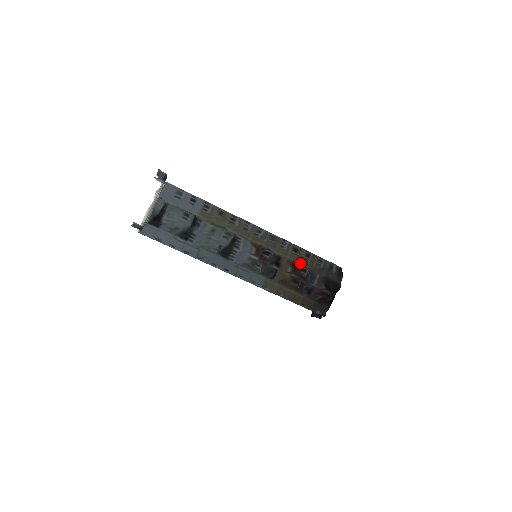
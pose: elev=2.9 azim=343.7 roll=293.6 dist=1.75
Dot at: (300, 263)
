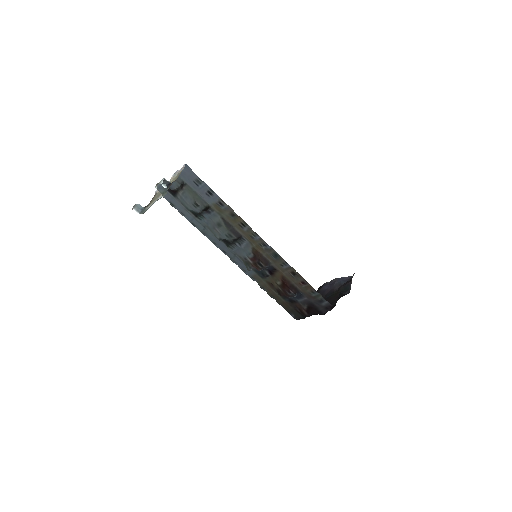
Dot at: (294, 283)
